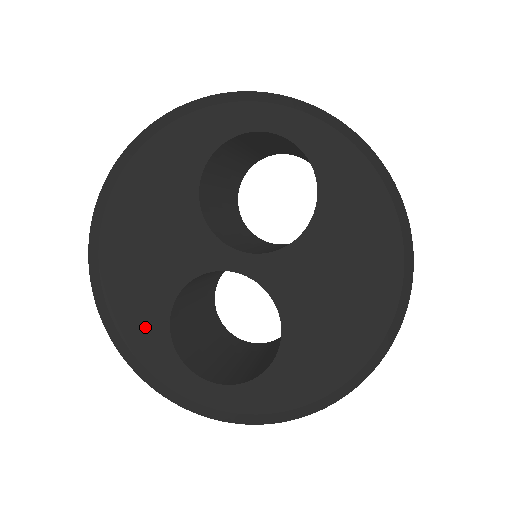
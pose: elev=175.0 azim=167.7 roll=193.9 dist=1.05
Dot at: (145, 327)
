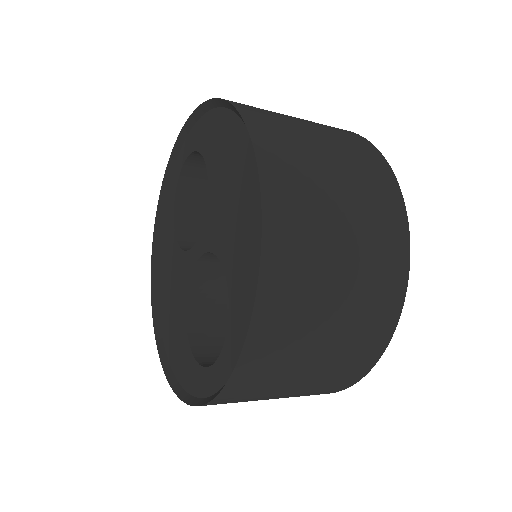
Dot at: (182, 359)
